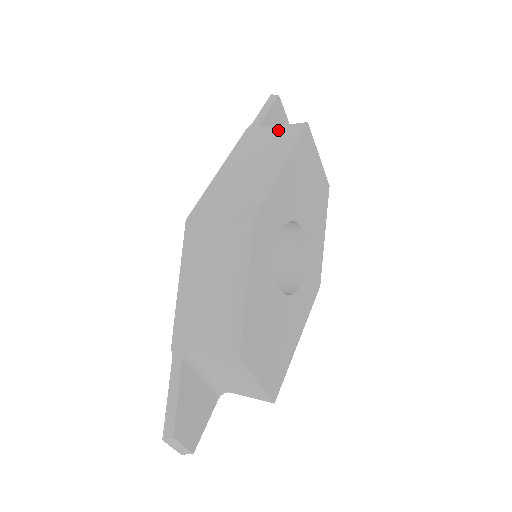
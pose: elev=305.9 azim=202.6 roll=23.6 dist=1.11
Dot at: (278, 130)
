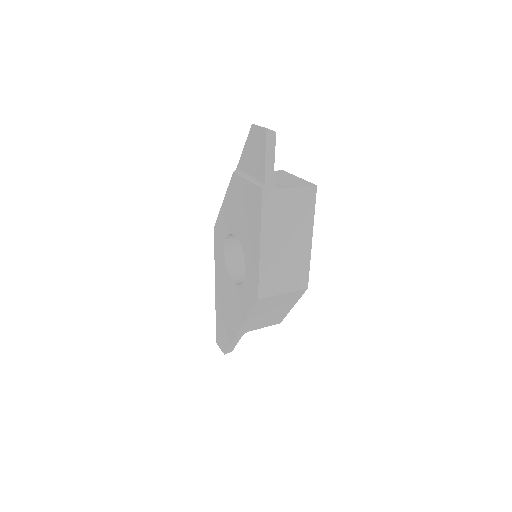
Dot at: (295, 195)
